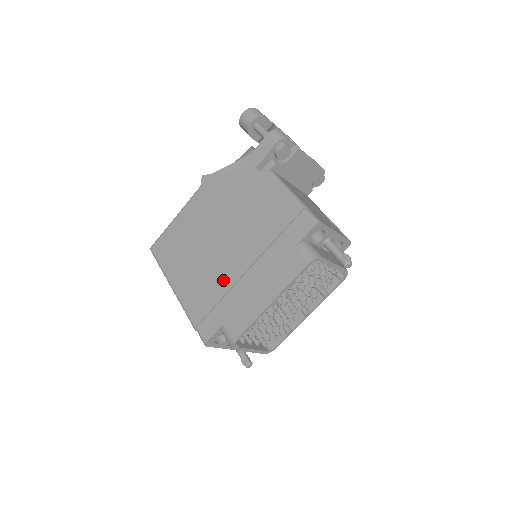
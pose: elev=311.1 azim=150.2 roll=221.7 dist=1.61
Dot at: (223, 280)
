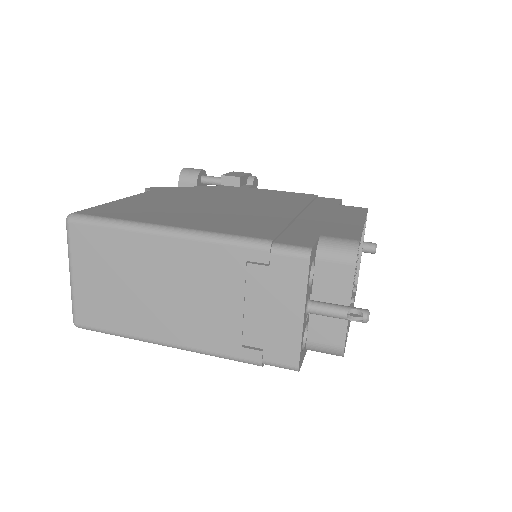
Dot at: (273, 216)
